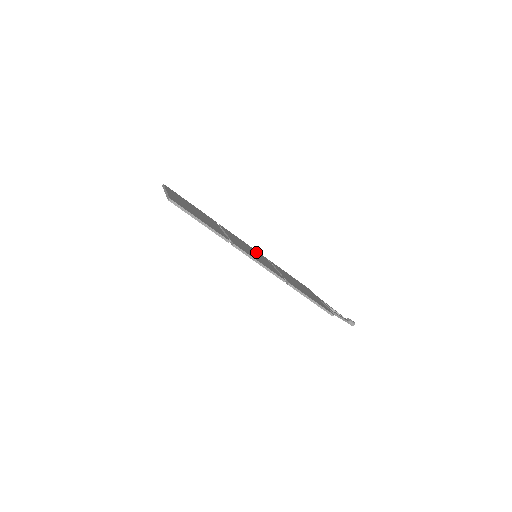
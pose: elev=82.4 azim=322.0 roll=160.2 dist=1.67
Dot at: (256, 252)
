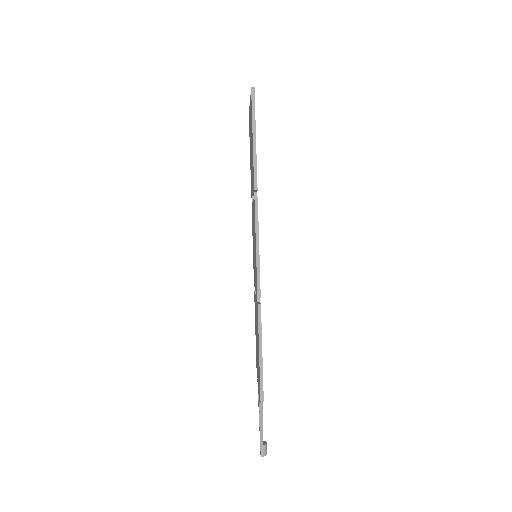
Dot at: occluded
